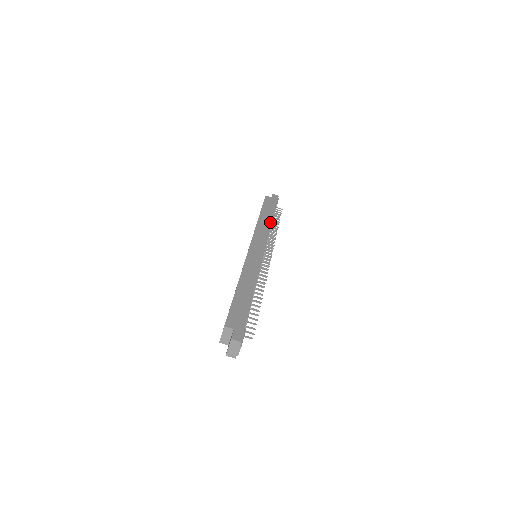
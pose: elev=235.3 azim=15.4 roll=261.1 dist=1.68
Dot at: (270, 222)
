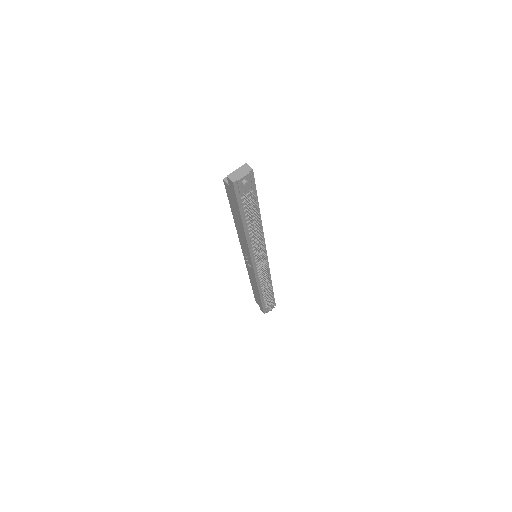
Dot at: occluded
